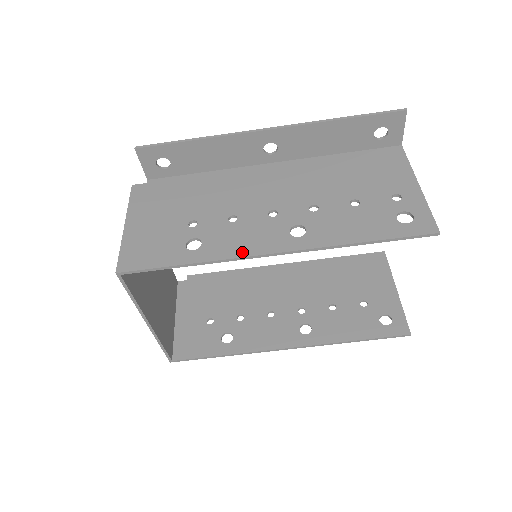
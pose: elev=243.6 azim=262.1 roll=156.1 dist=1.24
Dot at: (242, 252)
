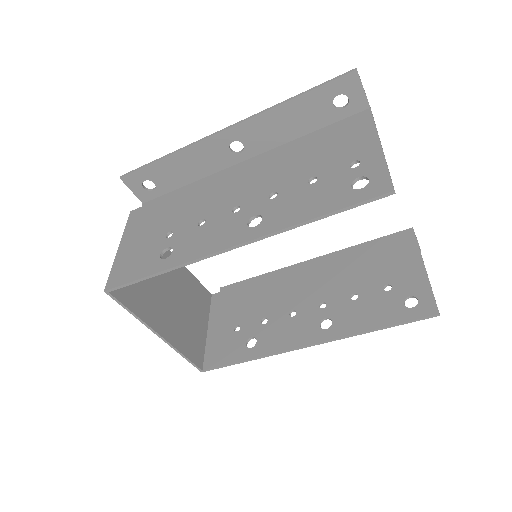
Dot at: (203, 252)
